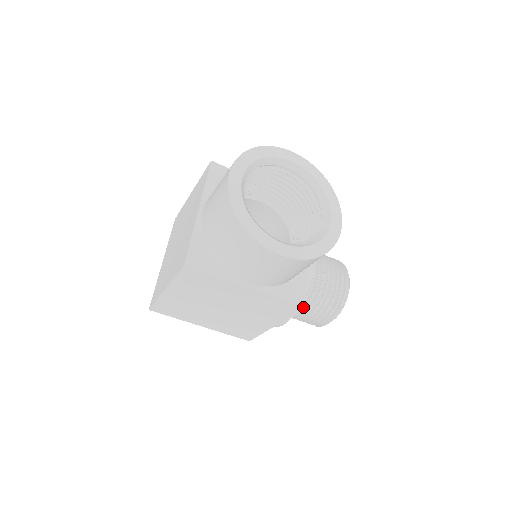
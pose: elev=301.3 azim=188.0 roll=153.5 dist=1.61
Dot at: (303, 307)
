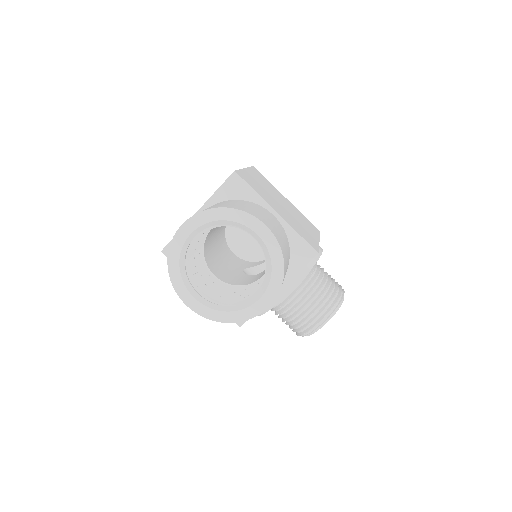
Dot at: (239, 326)
